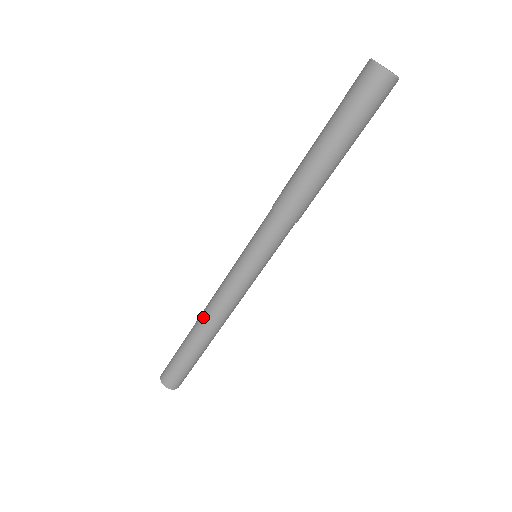
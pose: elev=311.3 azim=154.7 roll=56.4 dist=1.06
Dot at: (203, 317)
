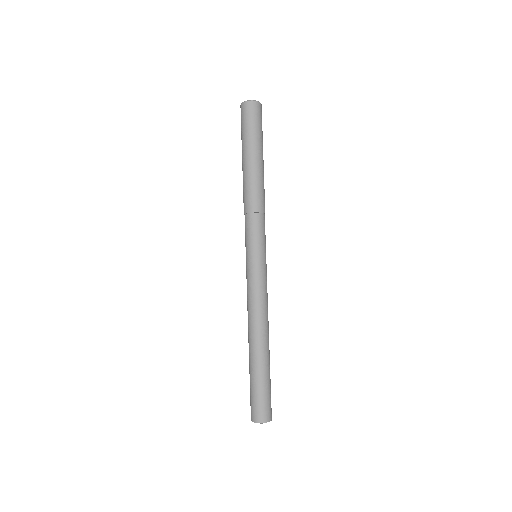
Dot at: (248, 328)
